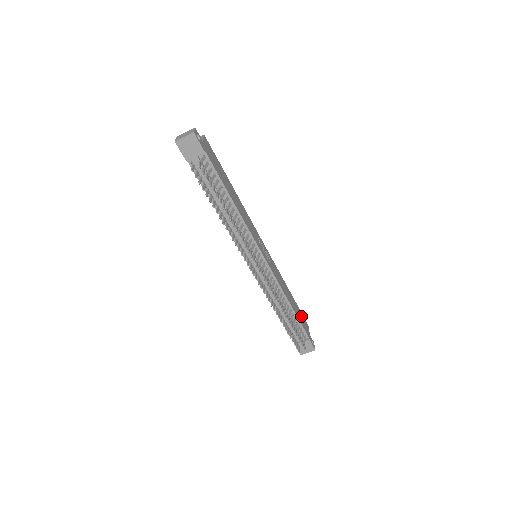
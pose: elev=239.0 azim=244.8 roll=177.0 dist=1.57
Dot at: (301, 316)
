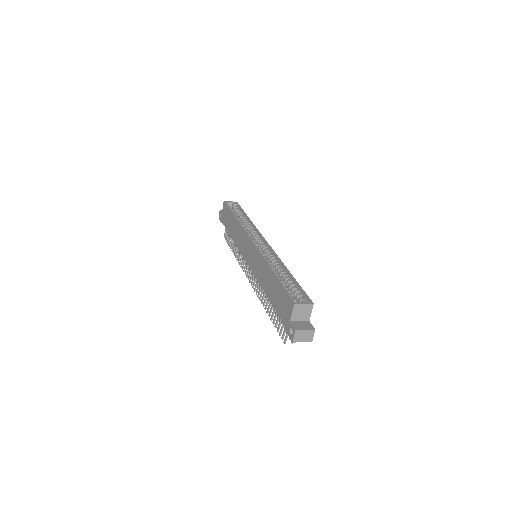
Dot at: occluded
